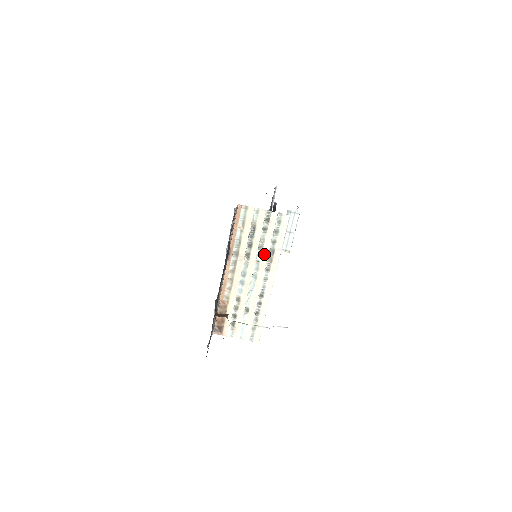
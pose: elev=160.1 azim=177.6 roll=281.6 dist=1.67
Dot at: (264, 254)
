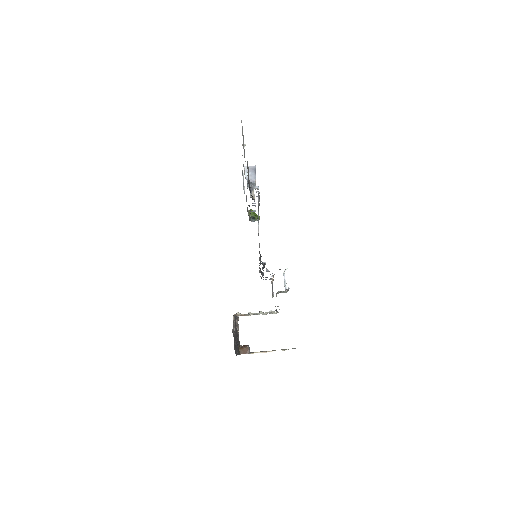
Dot at: occluded
